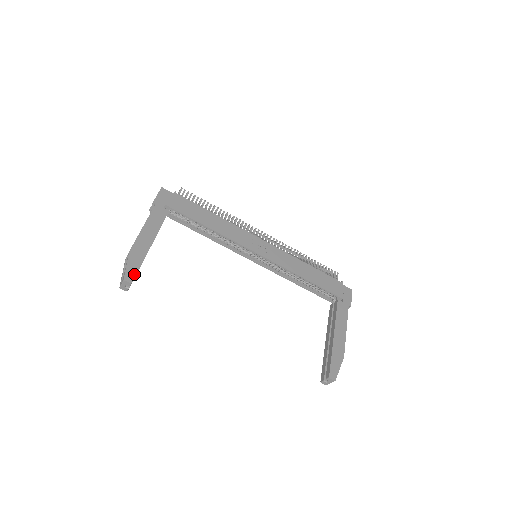
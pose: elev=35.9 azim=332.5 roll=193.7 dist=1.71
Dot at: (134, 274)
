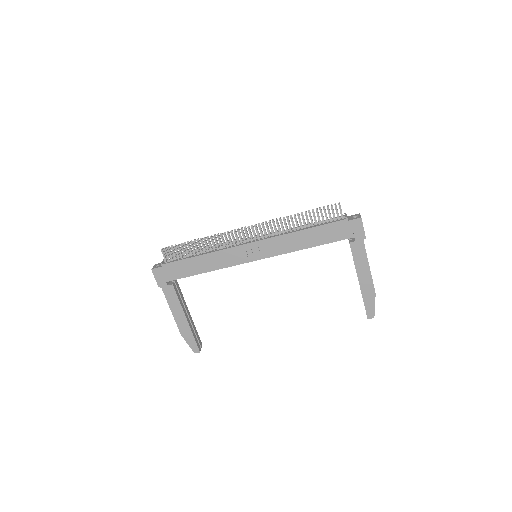
Dot at: (196, 346)
